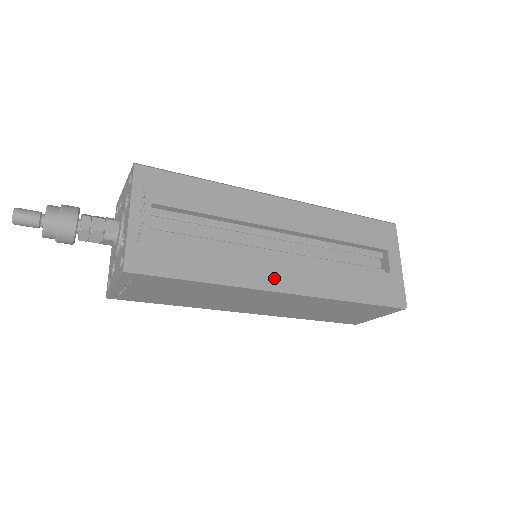
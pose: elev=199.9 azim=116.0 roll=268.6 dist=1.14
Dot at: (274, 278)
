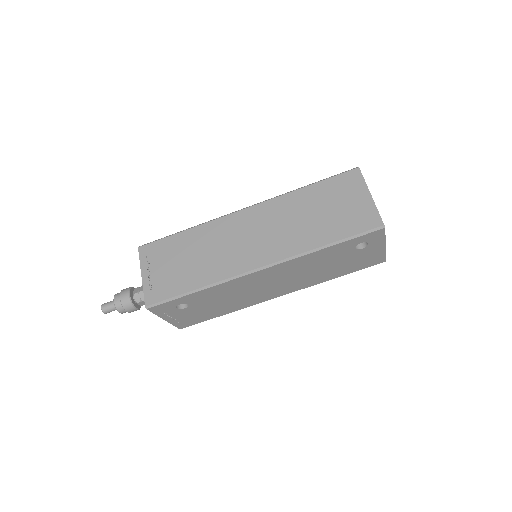
Dot at: occluded
